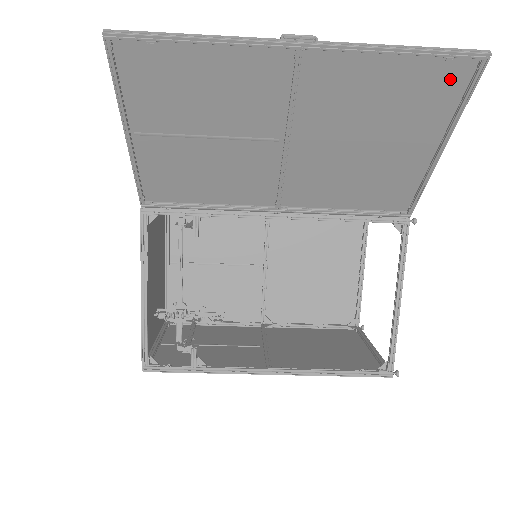
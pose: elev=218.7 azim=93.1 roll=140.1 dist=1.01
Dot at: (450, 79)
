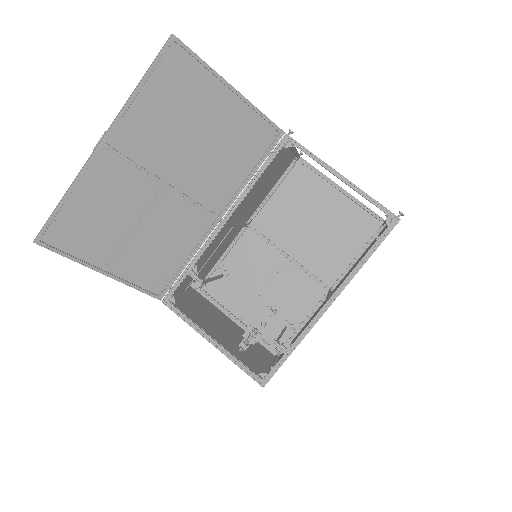
Dot at: (179, 65)
